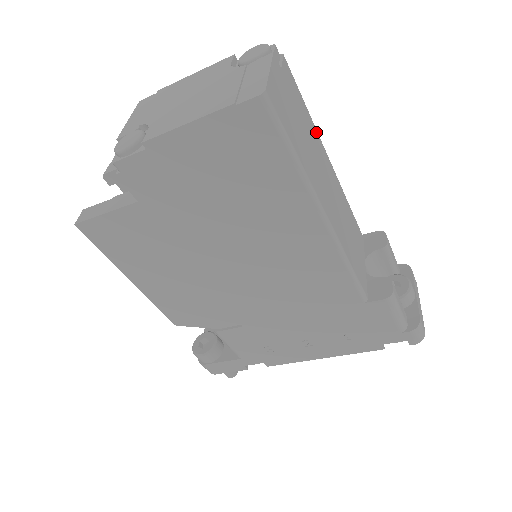
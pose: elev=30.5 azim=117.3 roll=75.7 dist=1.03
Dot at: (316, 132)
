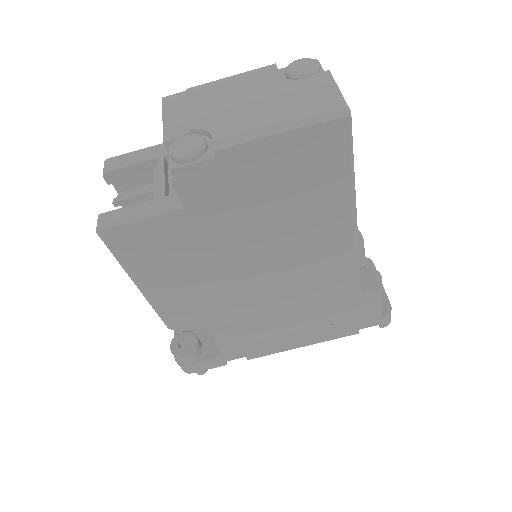
Dot at: occluded
